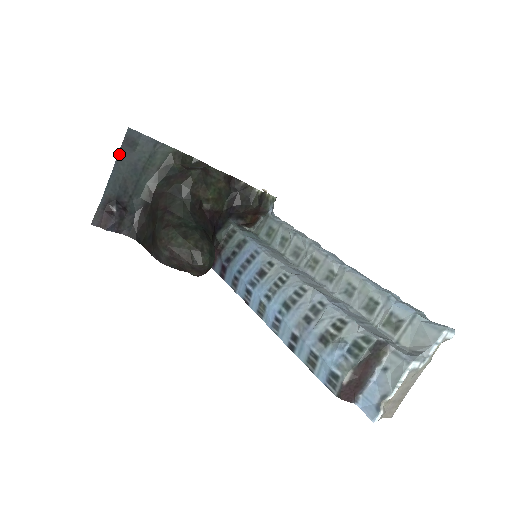
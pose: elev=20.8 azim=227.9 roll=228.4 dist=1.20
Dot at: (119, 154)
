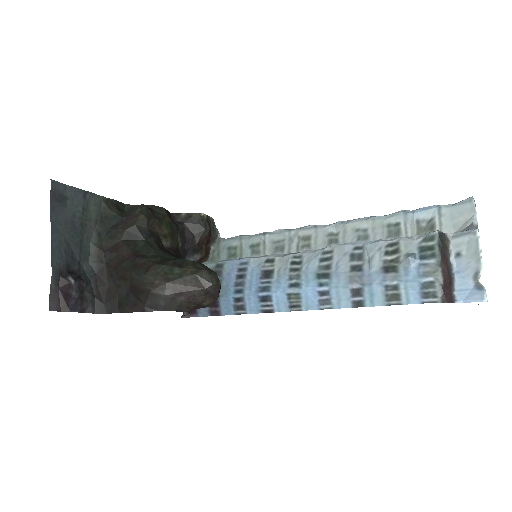
Dot at: (51, 212)
